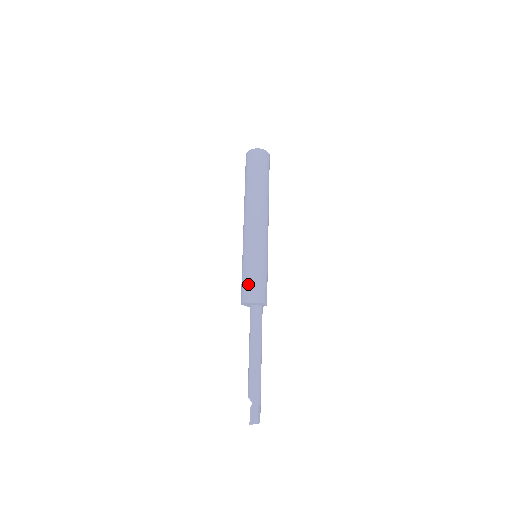
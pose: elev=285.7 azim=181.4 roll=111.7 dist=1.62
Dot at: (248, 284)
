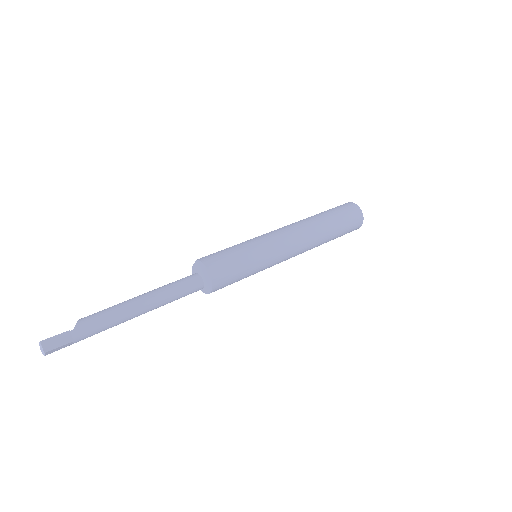
Dot at: (228, 259)
